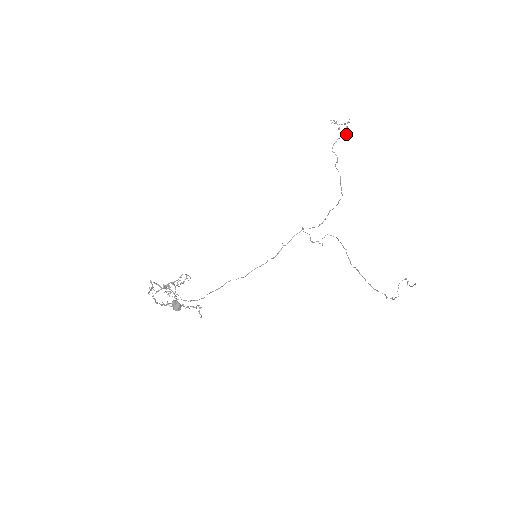
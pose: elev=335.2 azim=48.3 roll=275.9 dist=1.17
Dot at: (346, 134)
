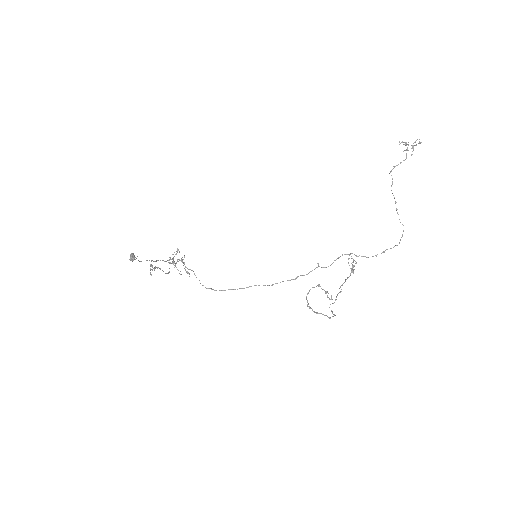
Dot at: (411, 155)
